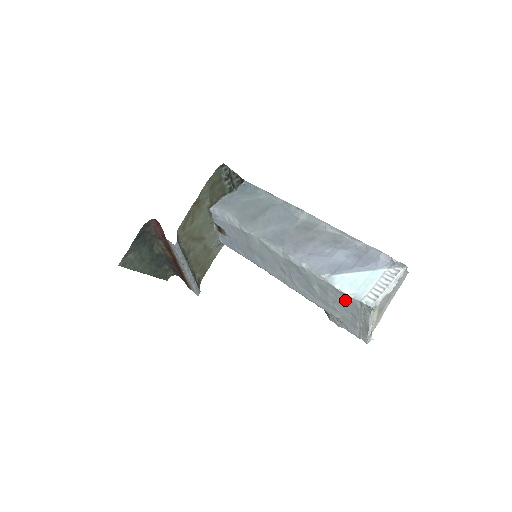
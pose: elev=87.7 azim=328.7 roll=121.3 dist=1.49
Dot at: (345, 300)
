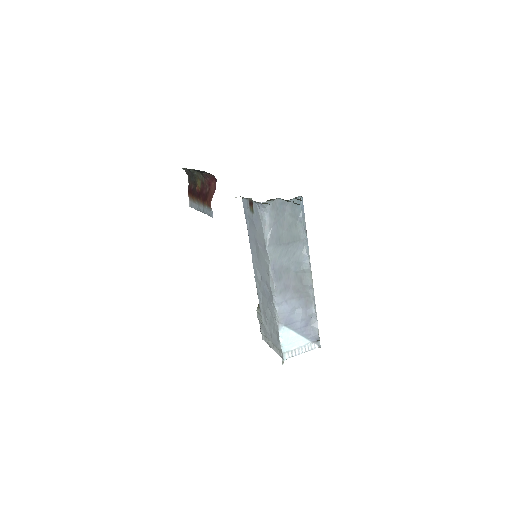
Dot at: (276, 337)
